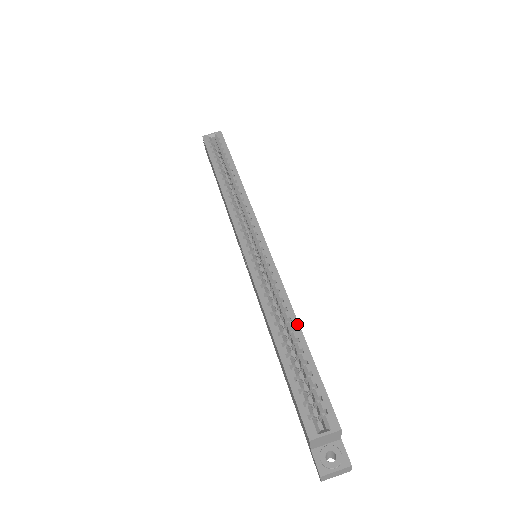
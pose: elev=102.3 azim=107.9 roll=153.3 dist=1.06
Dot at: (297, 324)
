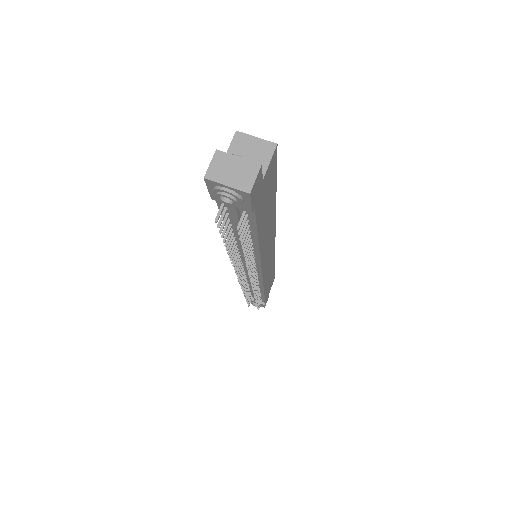
Dot at: occluded
